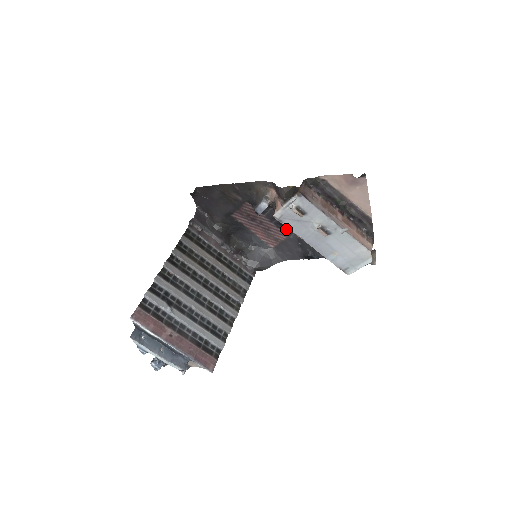
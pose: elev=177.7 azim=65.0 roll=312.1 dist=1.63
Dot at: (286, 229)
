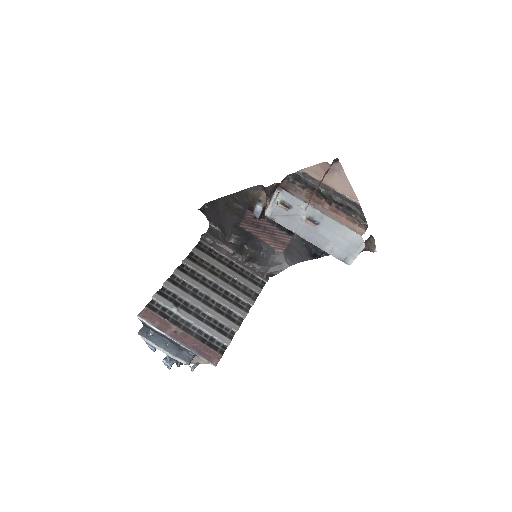
Dot at: (288, 230)
